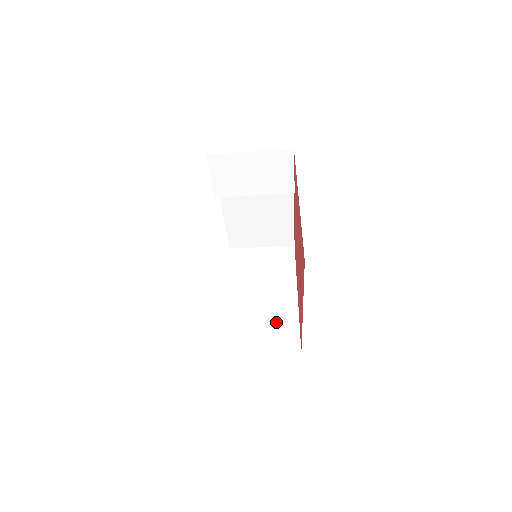
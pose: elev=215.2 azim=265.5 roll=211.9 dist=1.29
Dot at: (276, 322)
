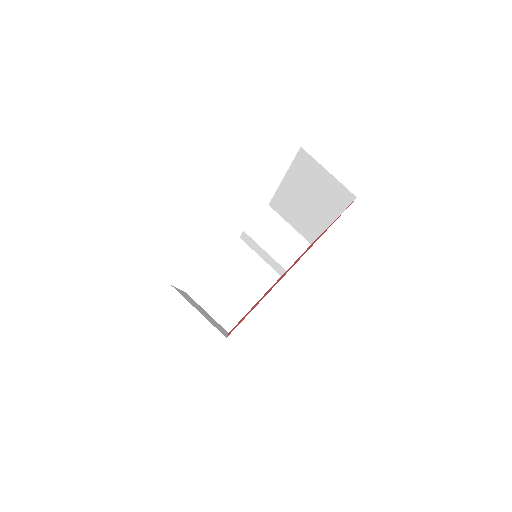
Dot at: (211, 321)
